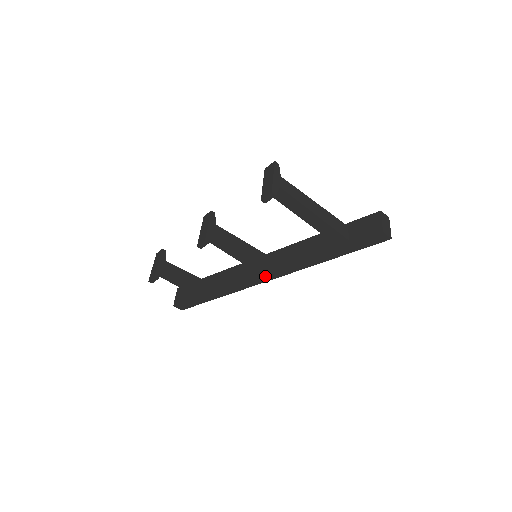
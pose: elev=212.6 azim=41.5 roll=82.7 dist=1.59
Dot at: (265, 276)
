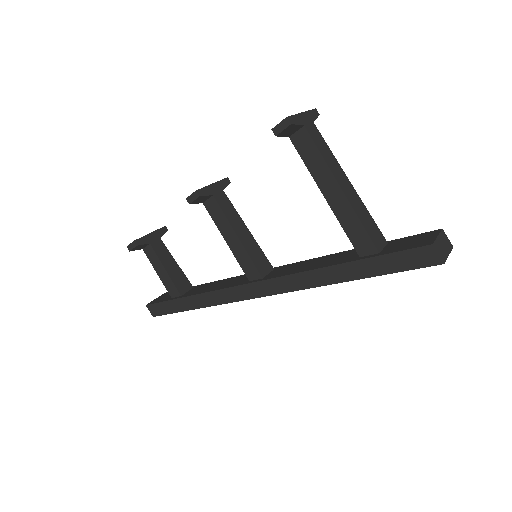
Dot at: (256, 287)
